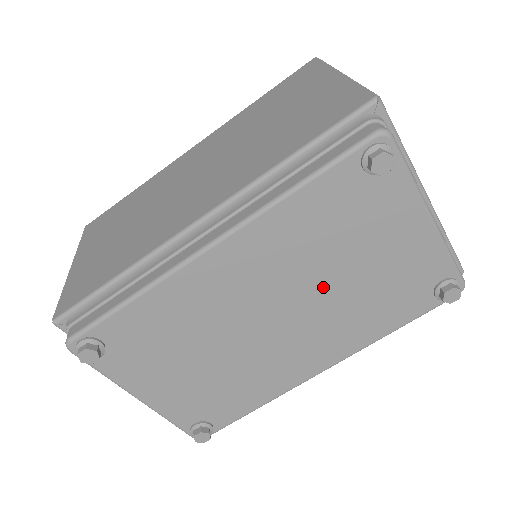
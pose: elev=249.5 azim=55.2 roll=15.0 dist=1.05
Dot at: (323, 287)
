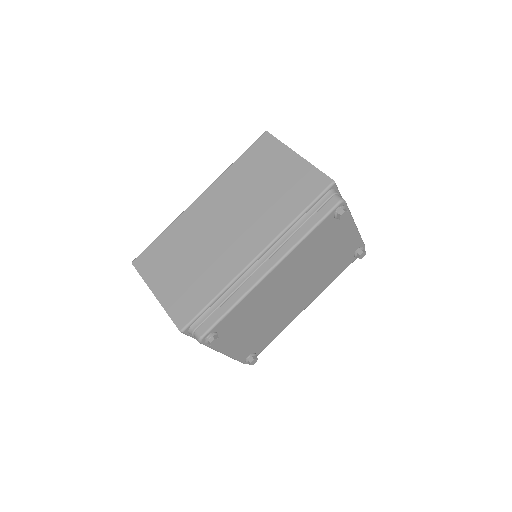
Dot at: (312, 270)
